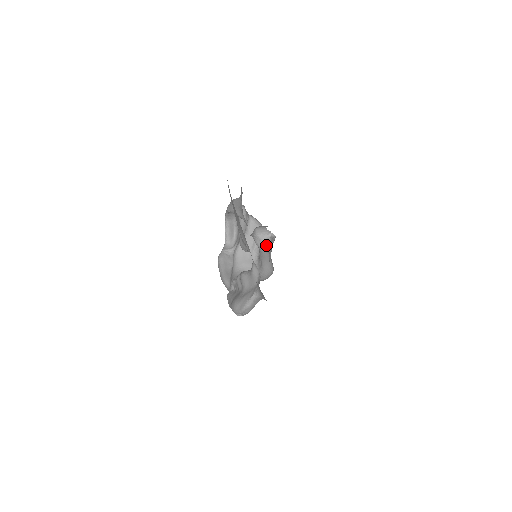
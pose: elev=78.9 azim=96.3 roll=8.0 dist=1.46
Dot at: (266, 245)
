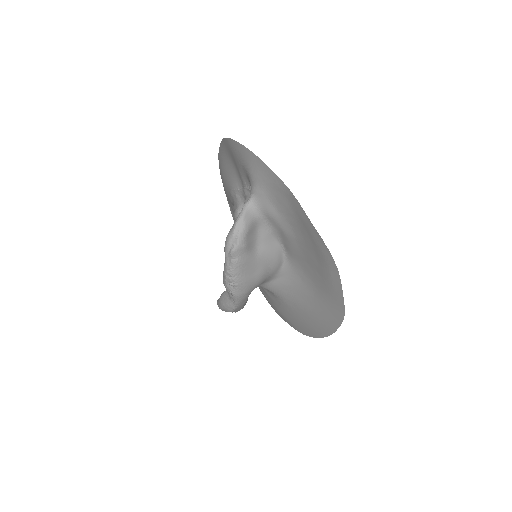
Dot at: occluded
